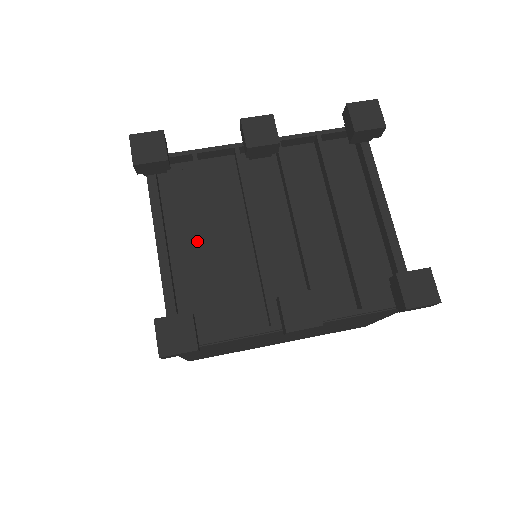
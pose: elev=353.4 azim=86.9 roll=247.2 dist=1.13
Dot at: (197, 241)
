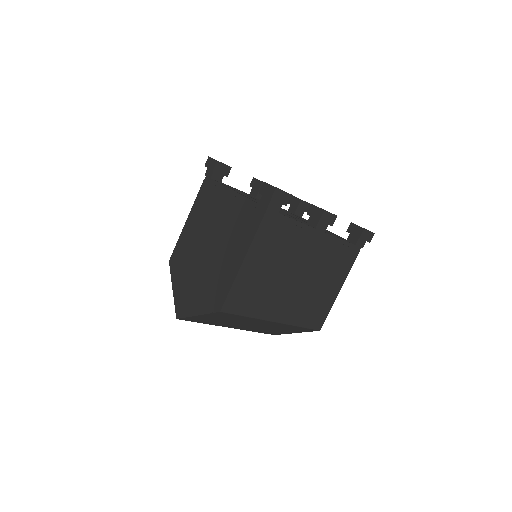
Dot at: occluded
